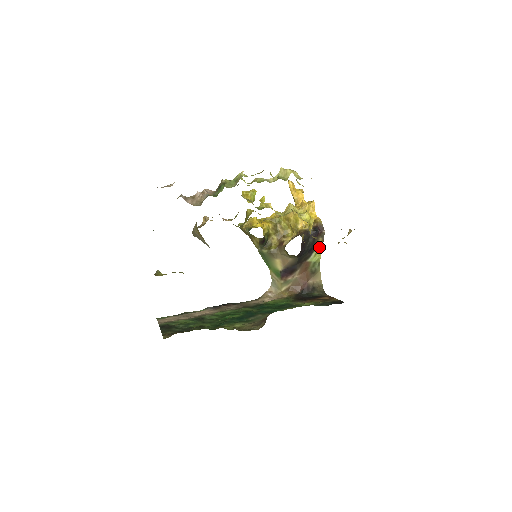
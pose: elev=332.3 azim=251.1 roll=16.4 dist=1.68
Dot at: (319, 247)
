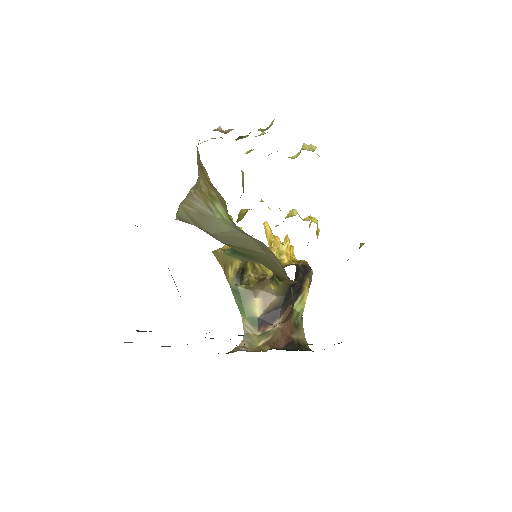
Dot at: (305, 291)
